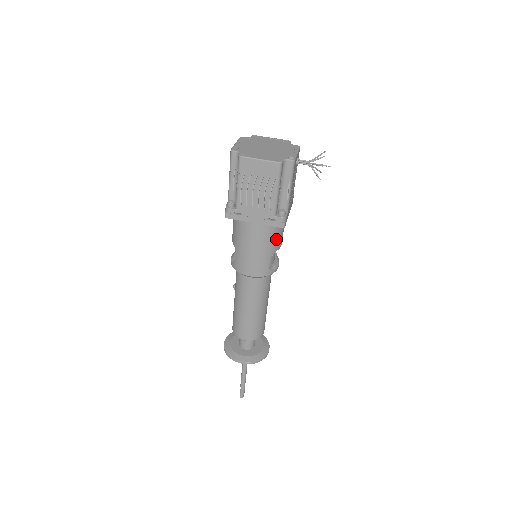
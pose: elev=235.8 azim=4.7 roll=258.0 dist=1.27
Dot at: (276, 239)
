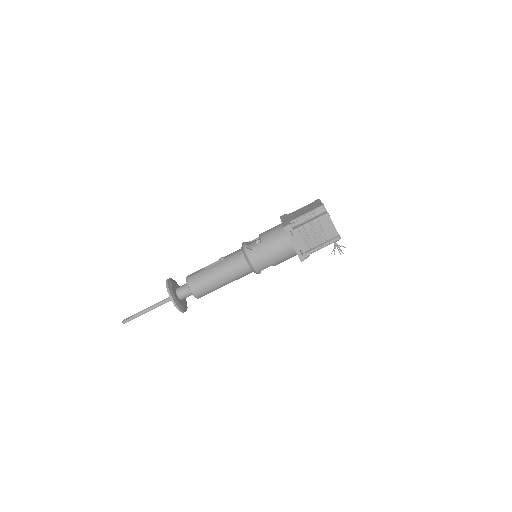
Dot at: occluded
